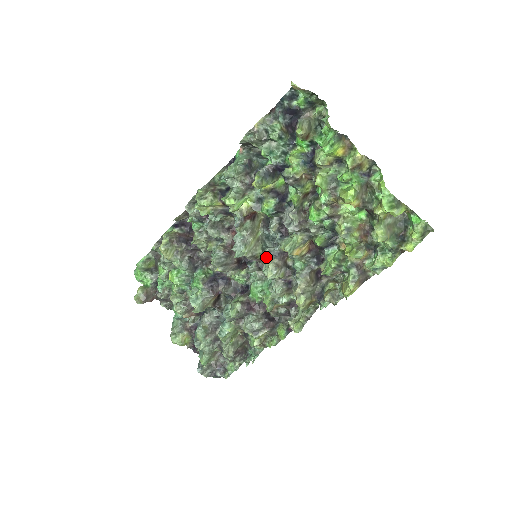
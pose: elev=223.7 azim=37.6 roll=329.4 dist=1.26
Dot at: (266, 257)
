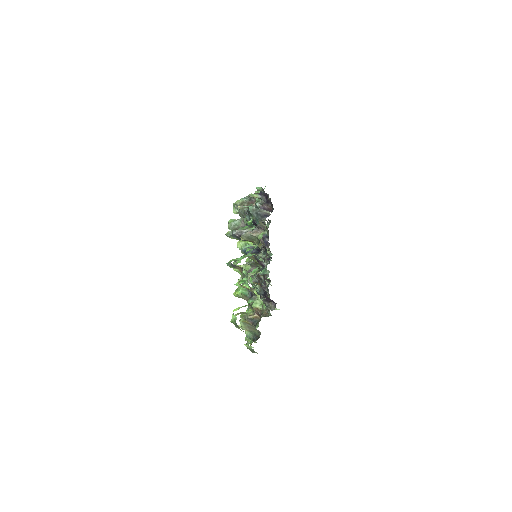
Dot at: occluded
